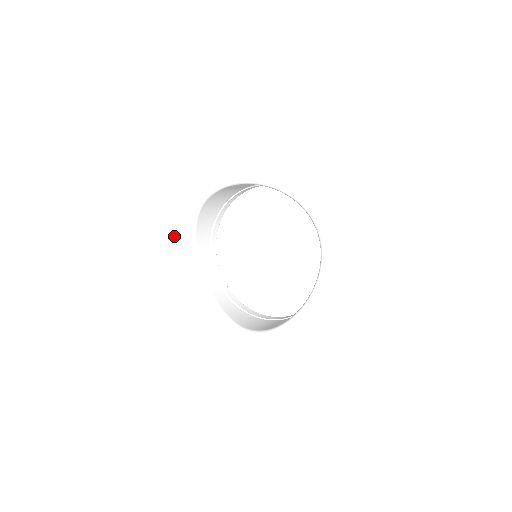
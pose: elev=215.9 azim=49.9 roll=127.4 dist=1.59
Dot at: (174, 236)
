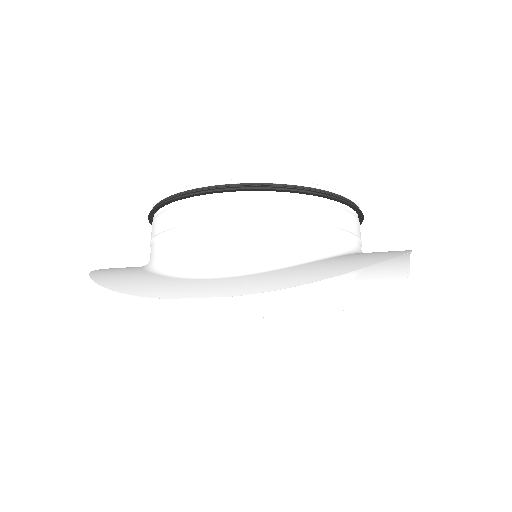
Dot at: (114, 274)
